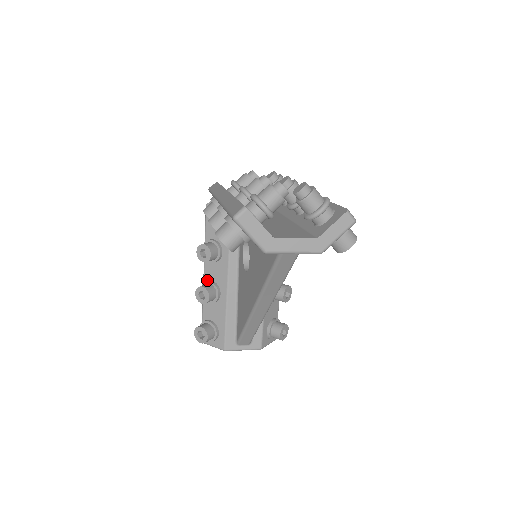
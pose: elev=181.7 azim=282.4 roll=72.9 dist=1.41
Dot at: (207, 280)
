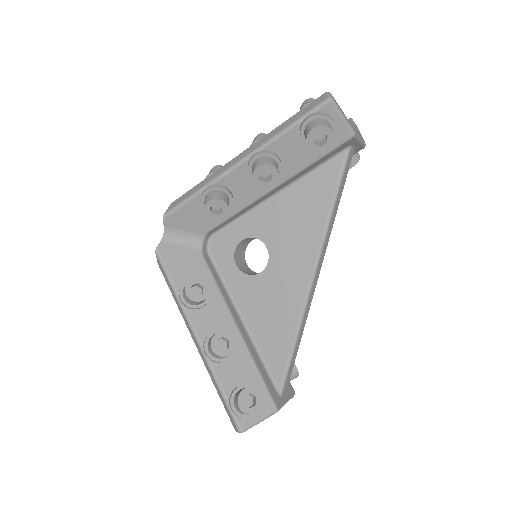
Dot at: (205, 337)
